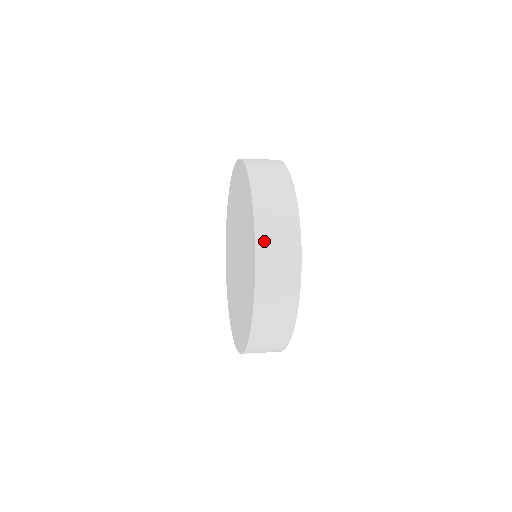
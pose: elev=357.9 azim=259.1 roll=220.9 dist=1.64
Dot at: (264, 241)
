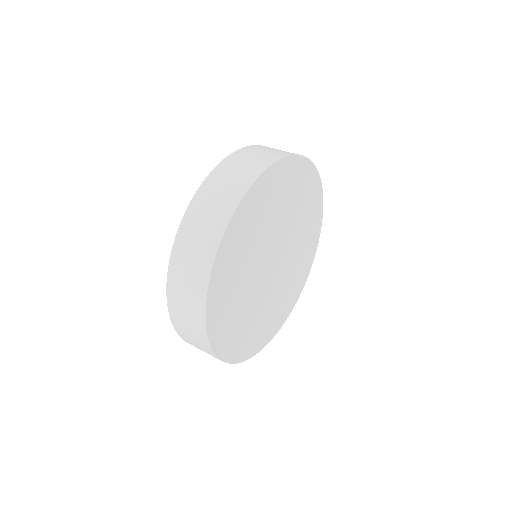
Dot at: (215, 179)
